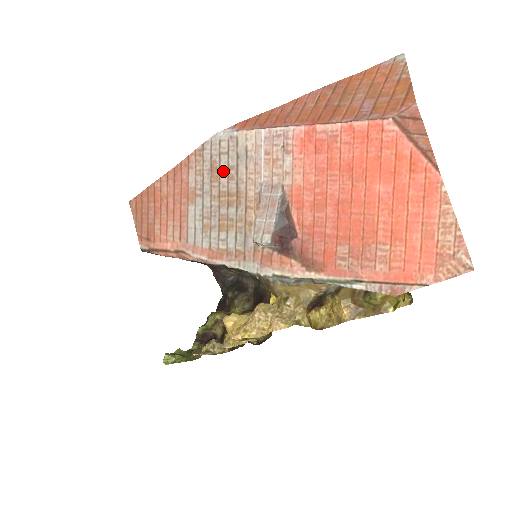
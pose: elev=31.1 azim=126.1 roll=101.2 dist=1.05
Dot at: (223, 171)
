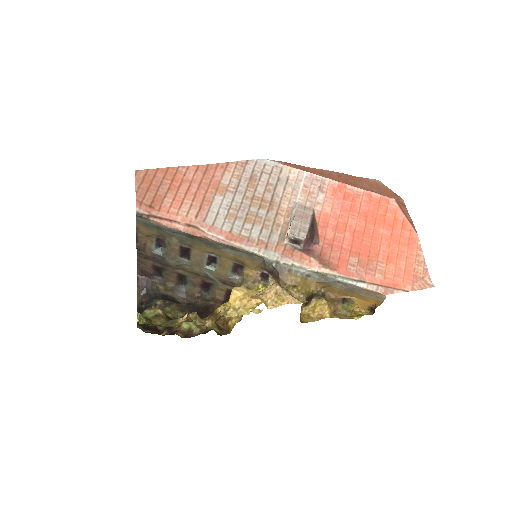
Dot at: (262, 184)
